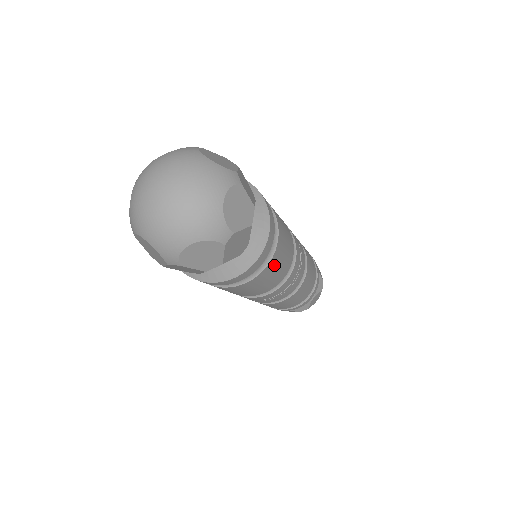
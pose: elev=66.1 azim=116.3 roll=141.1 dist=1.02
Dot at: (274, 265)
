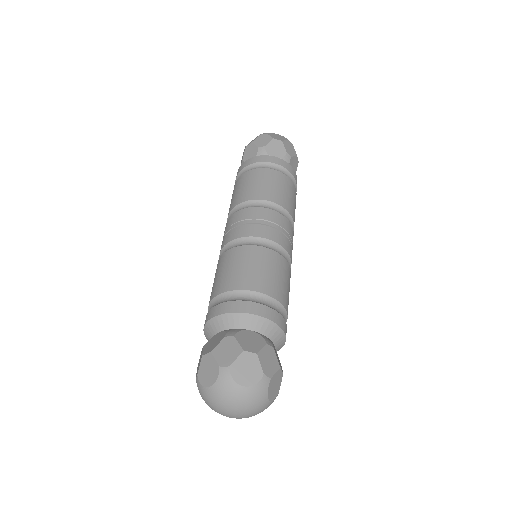
Dot at: occluded
